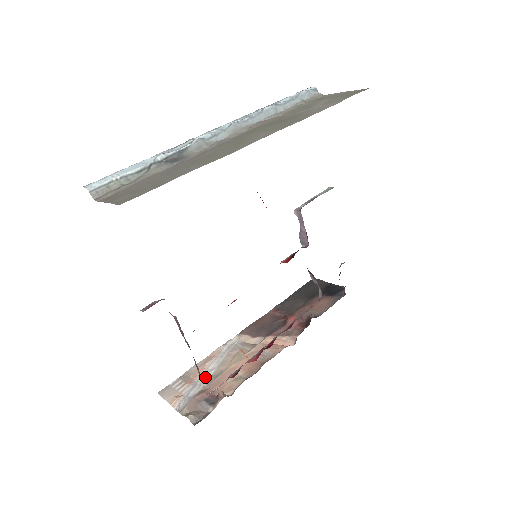
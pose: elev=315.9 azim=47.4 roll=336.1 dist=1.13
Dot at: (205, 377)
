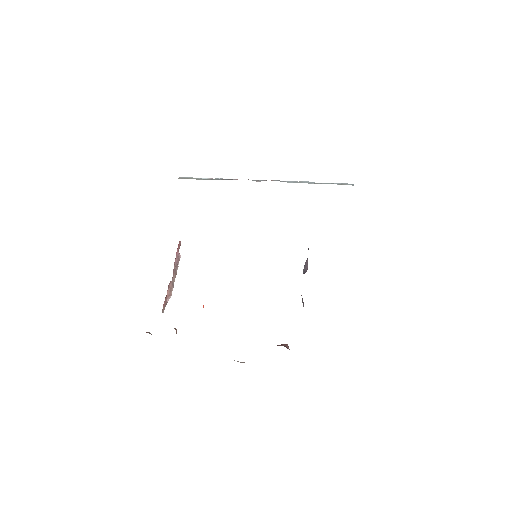
Dot at: occluded
